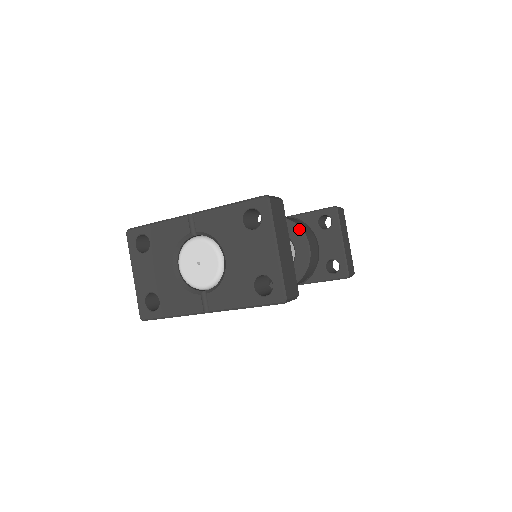
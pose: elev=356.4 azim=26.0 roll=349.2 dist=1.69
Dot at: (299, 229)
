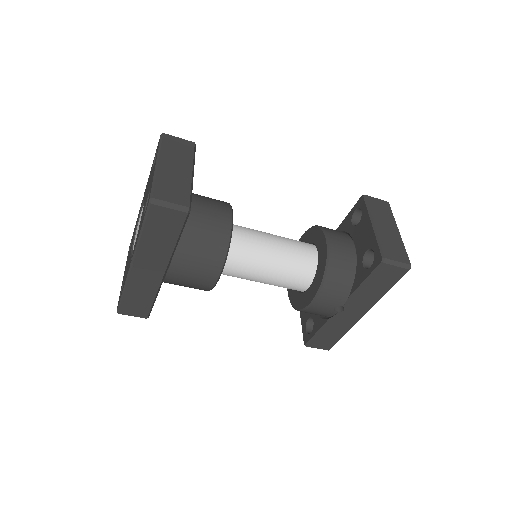
Dot at: (319, 228)
